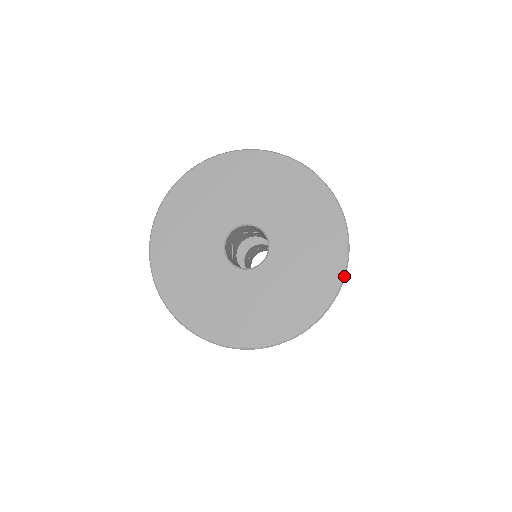
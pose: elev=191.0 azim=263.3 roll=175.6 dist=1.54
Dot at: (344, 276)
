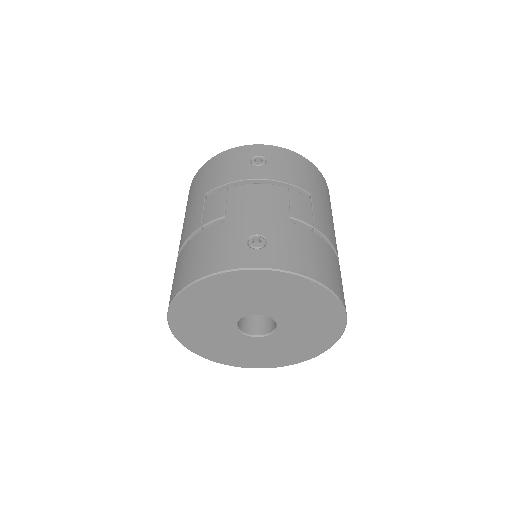
Dot at: occluded
